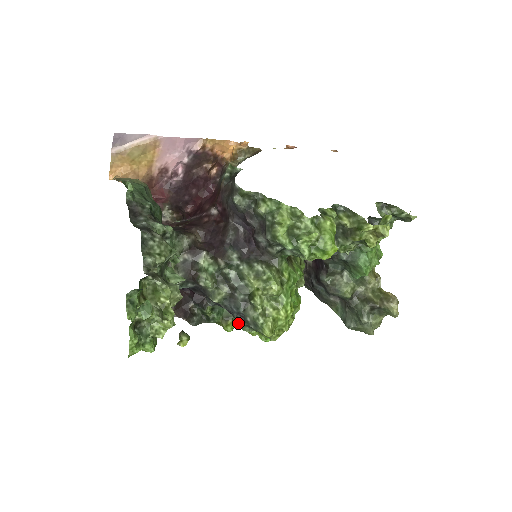
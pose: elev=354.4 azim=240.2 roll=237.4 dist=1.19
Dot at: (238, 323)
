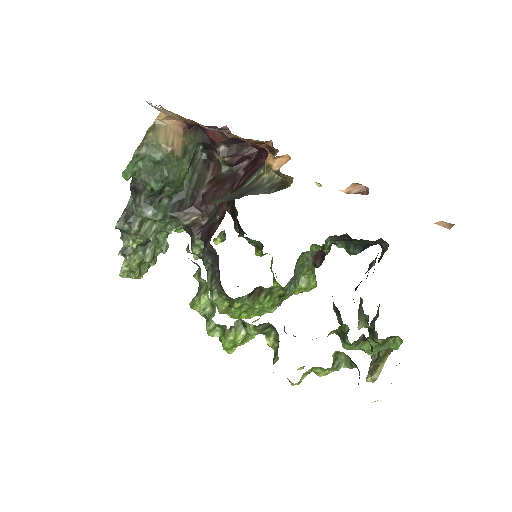
Dot at: occluded
